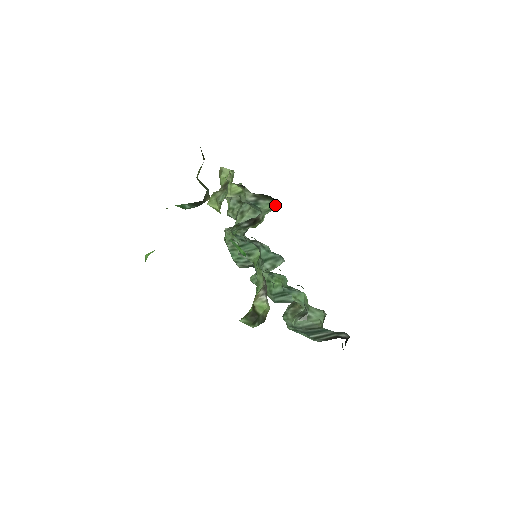
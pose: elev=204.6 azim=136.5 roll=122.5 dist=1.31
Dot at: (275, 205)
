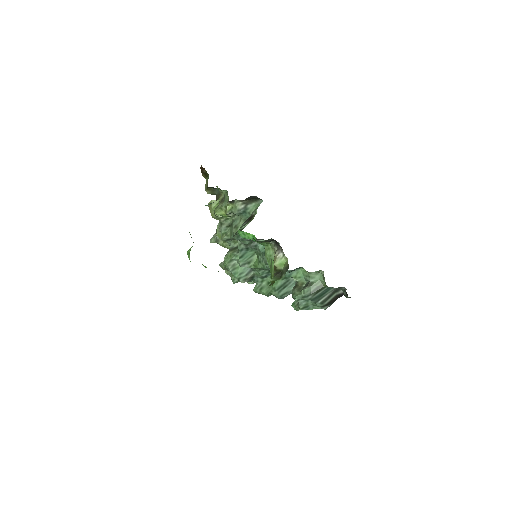
Dot at: (260, 203)
